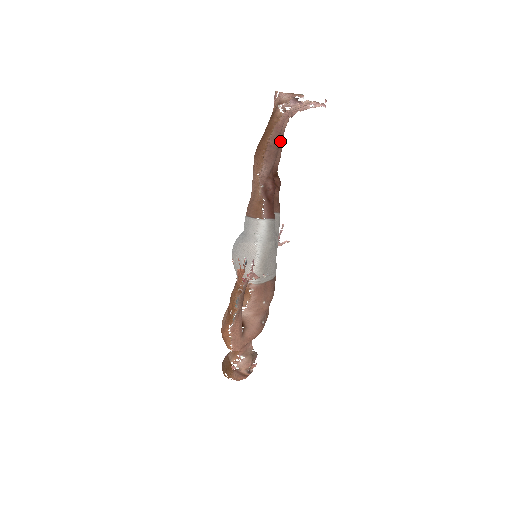
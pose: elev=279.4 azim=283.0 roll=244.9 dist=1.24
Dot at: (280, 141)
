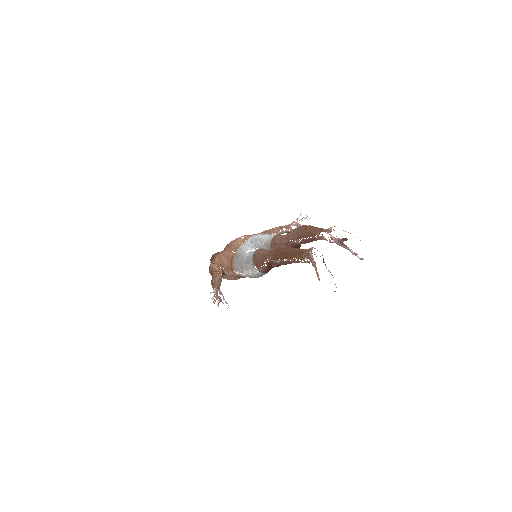
Dot at: (314, 240)
